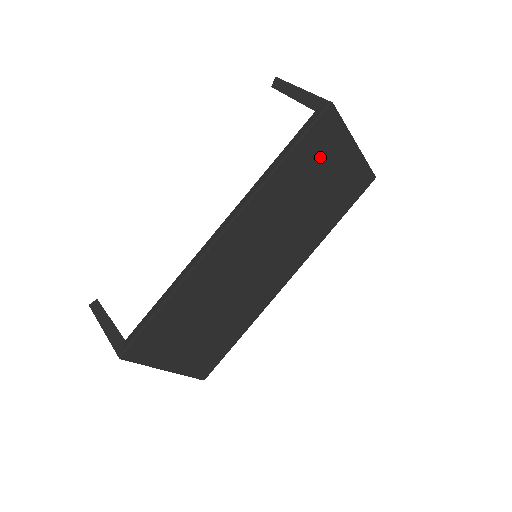
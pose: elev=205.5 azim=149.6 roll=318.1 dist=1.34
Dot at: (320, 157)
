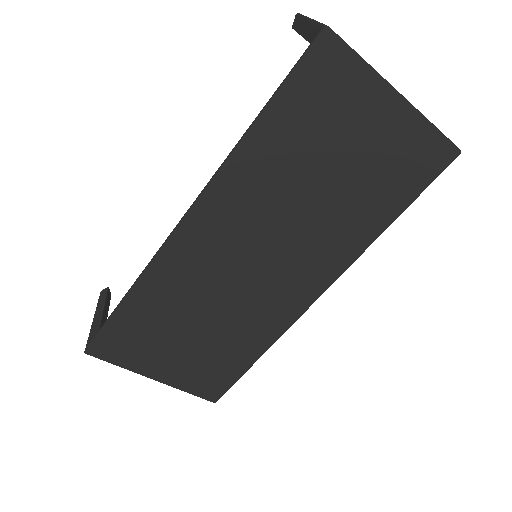
Dot at: (327, 116)
